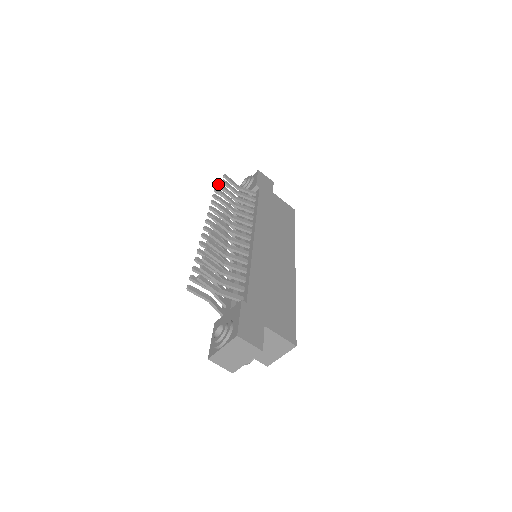
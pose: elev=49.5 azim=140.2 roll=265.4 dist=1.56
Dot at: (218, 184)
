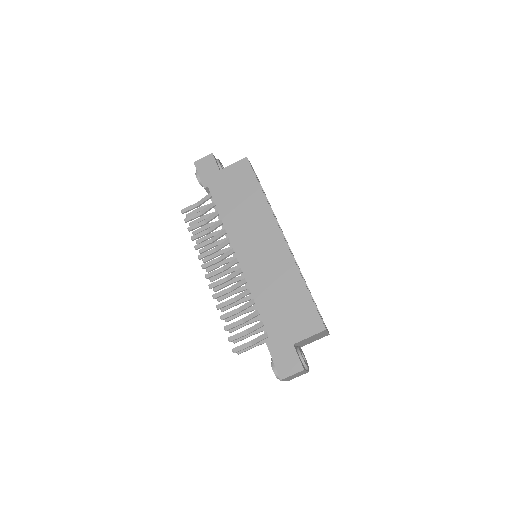
Dot at: (187, 215)
